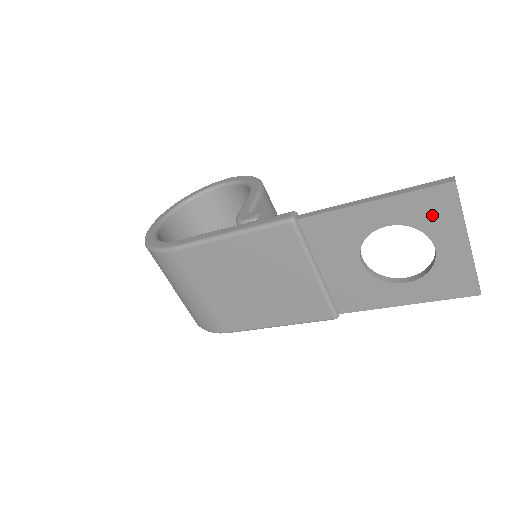
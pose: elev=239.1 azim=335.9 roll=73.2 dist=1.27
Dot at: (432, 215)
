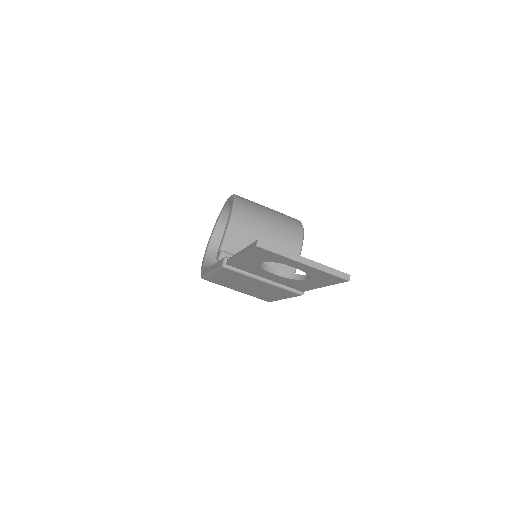
Dot at: (270, 257)
